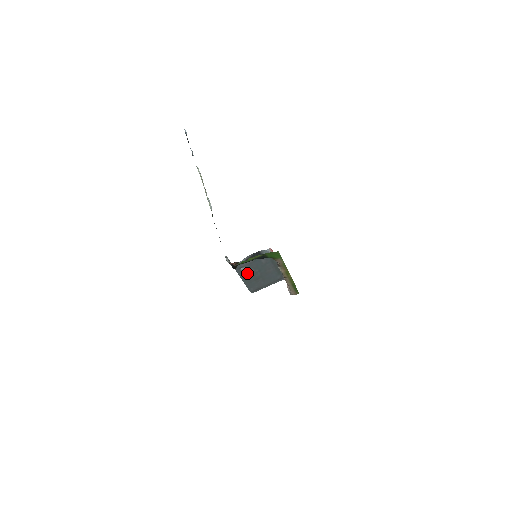
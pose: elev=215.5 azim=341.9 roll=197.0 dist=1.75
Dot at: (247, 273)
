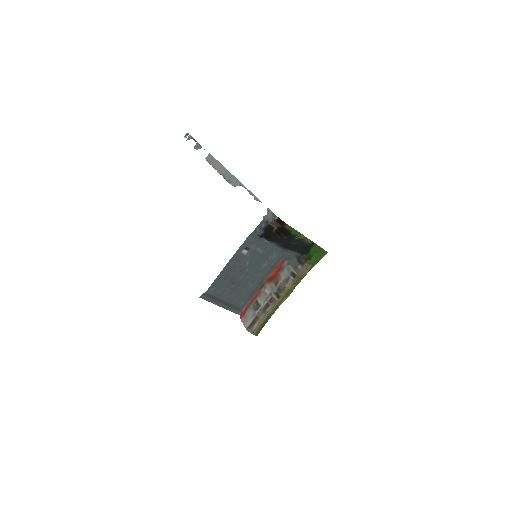
Dot at: (239, 262)
